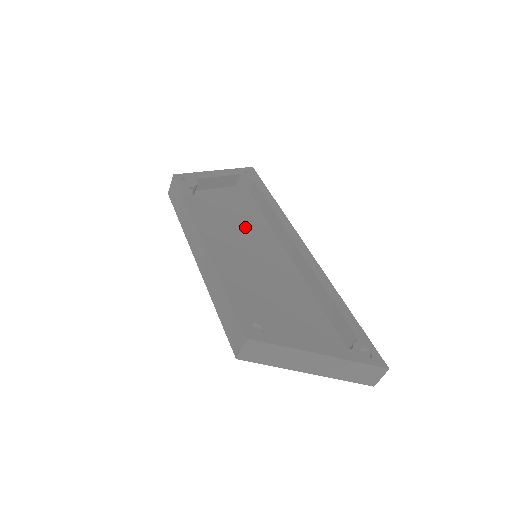
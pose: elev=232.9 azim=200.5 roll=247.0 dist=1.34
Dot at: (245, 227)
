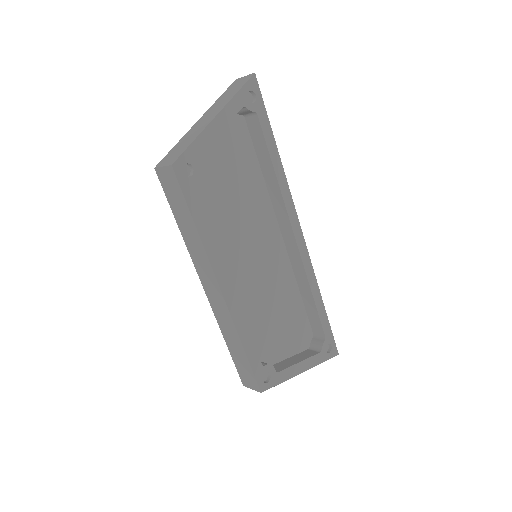
Dot at: (245, 207)
